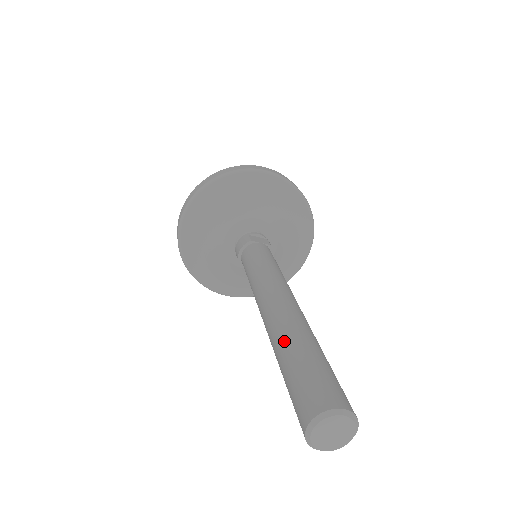
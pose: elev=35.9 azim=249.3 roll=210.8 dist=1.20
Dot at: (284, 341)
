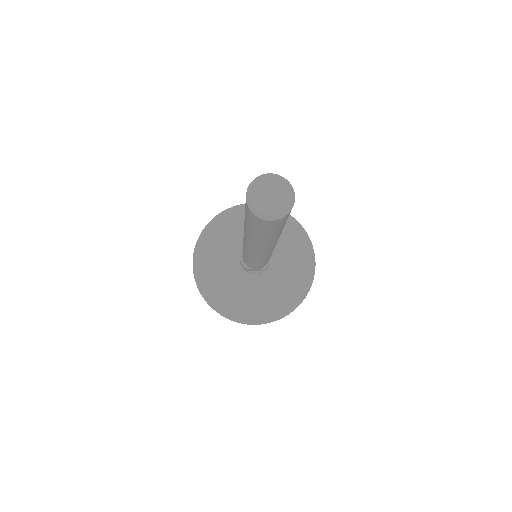
Dot at: occluded
